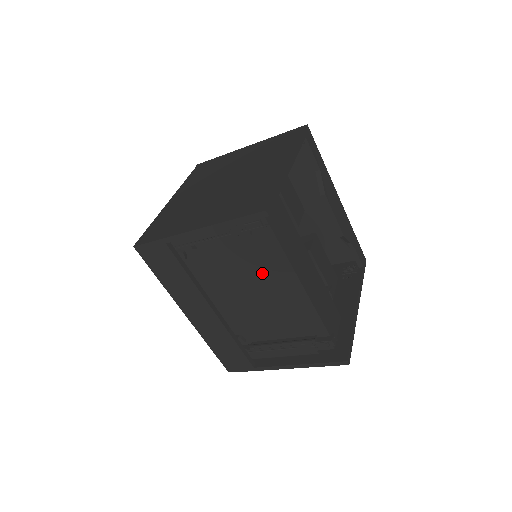
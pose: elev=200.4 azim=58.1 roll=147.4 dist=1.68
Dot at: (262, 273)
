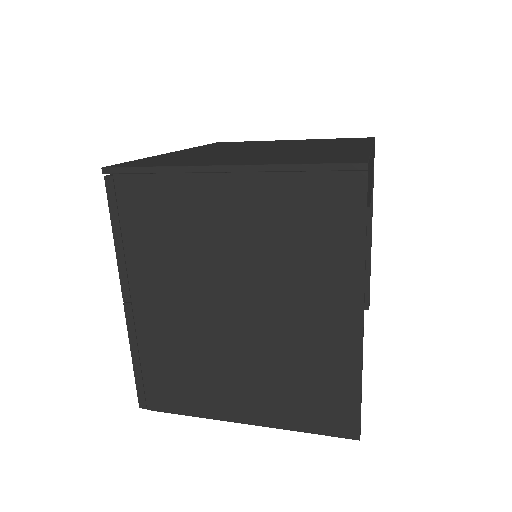
Dot at: occluded
